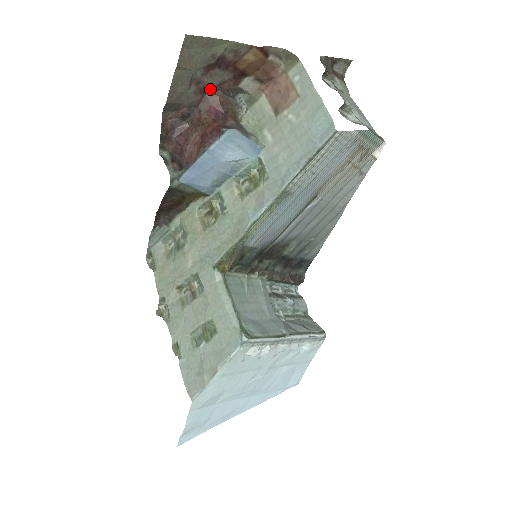
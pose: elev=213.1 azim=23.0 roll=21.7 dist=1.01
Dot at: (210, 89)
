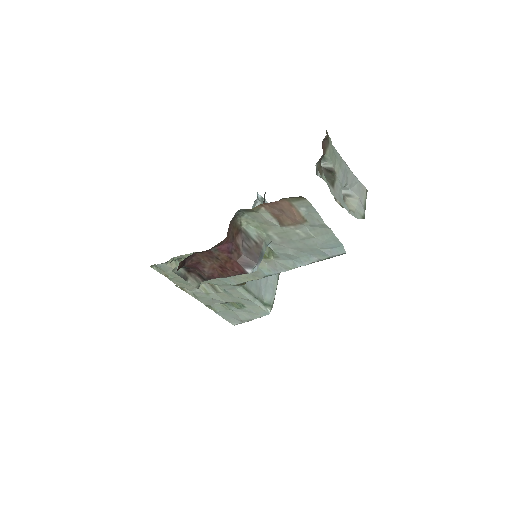
Dot at: (220, 243)
